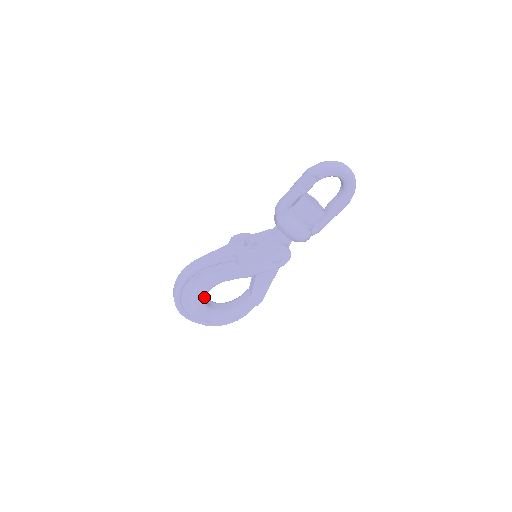
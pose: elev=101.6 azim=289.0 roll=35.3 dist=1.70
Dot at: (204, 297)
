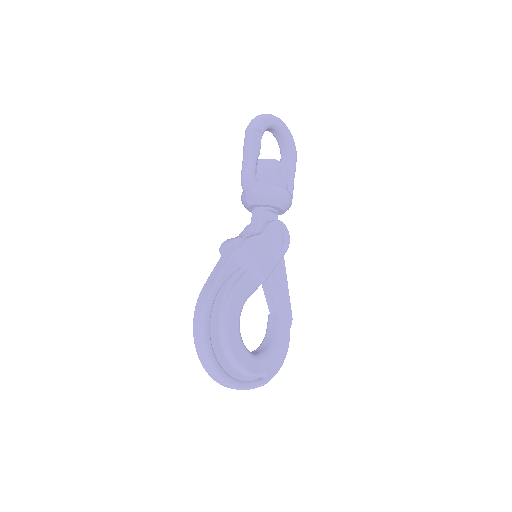
Dot at: (239, 333)
